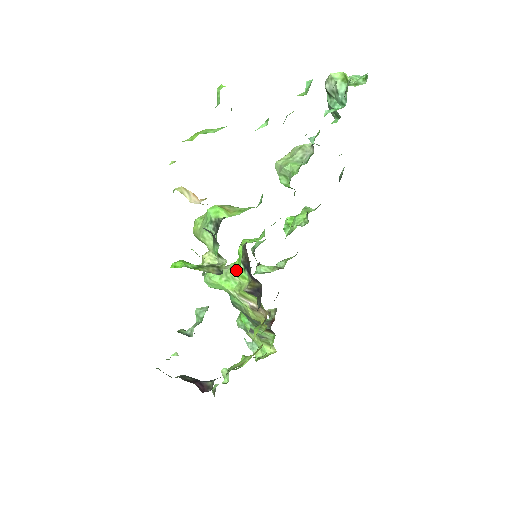
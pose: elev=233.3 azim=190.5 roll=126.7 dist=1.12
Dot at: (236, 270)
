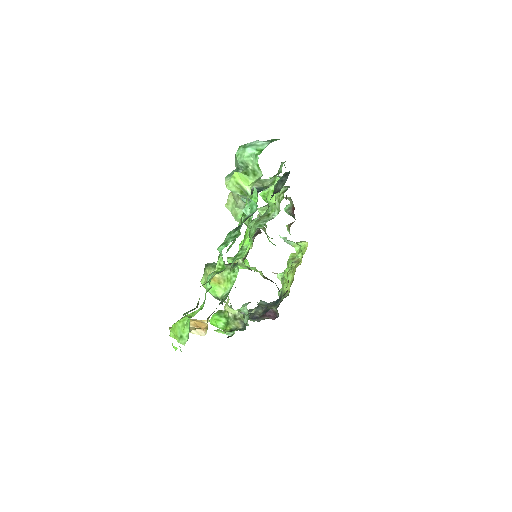
Dot at: (248, 264)
